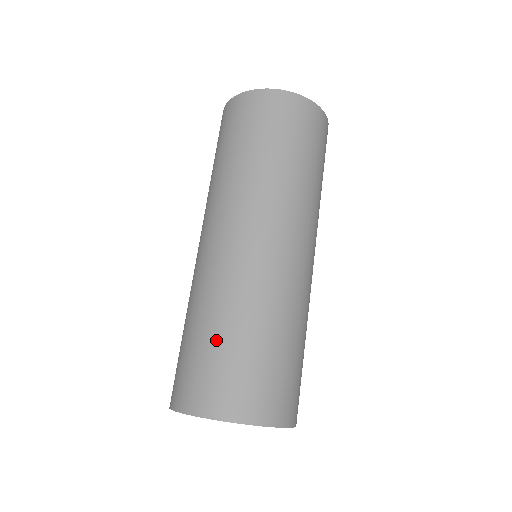
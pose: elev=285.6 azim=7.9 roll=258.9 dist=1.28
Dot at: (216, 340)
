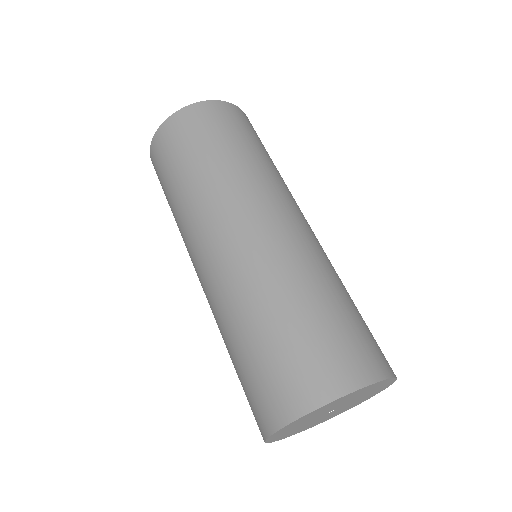
Dot at: (255, 344)
